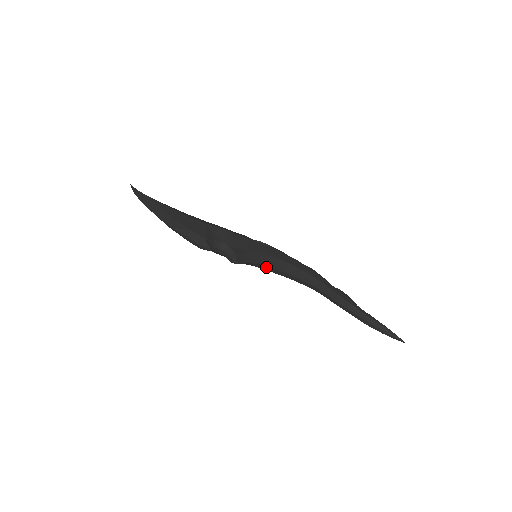
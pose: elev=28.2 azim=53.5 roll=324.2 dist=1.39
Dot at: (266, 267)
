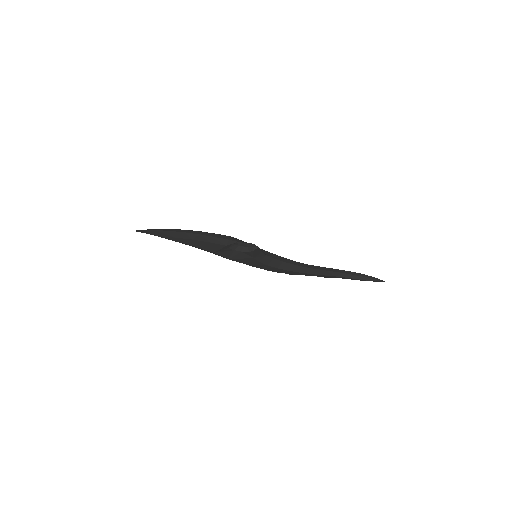
Dot at: (269, 259)
